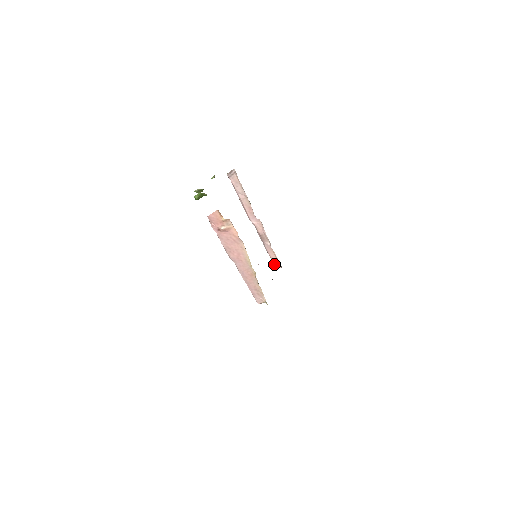
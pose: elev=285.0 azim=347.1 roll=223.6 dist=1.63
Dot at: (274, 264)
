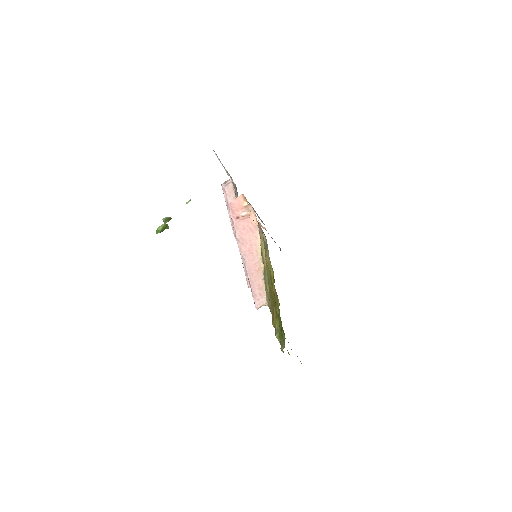
Dot at: occluded
